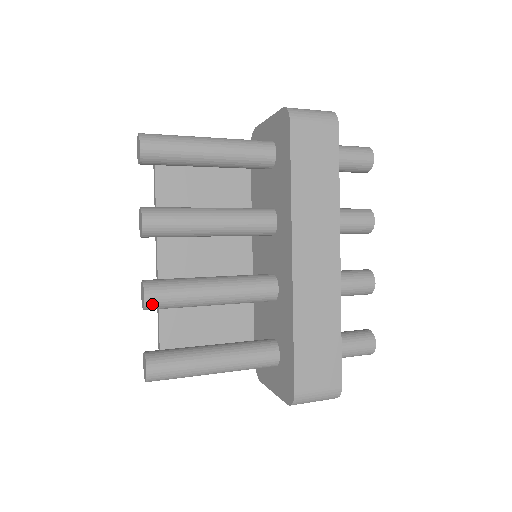
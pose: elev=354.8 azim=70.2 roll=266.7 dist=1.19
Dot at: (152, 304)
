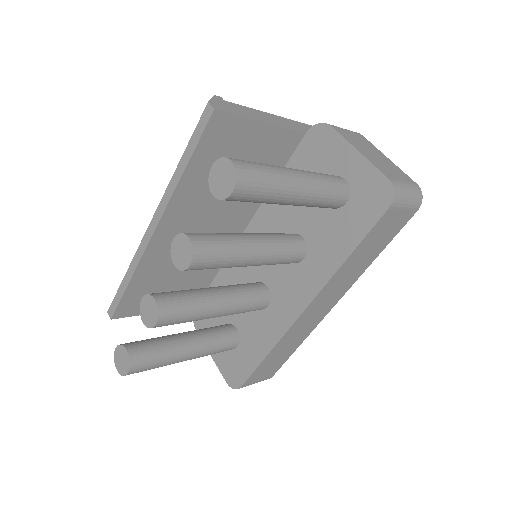
Dot at: occluded
